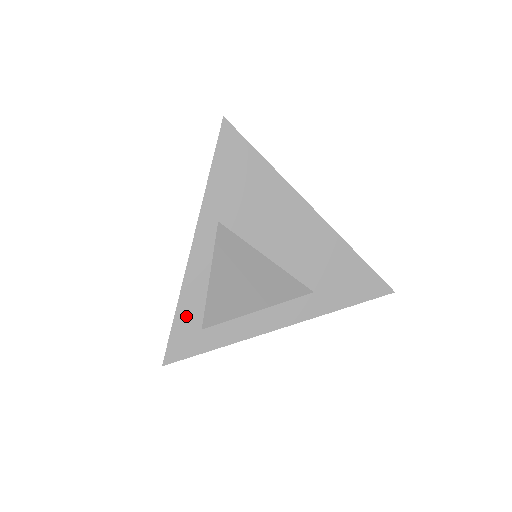
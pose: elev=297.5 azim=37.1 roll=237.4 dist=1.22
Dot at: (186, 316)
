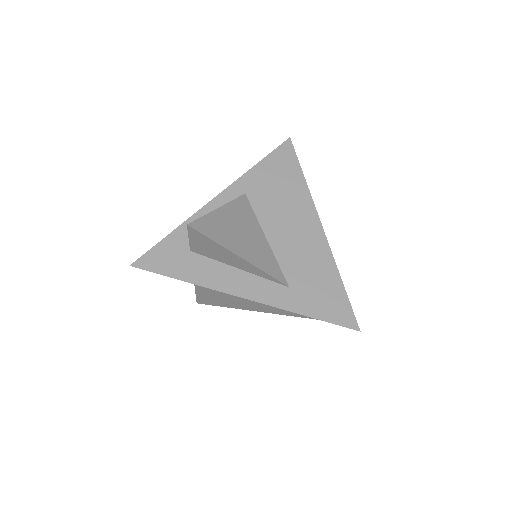
Dot at: (176, 241)
